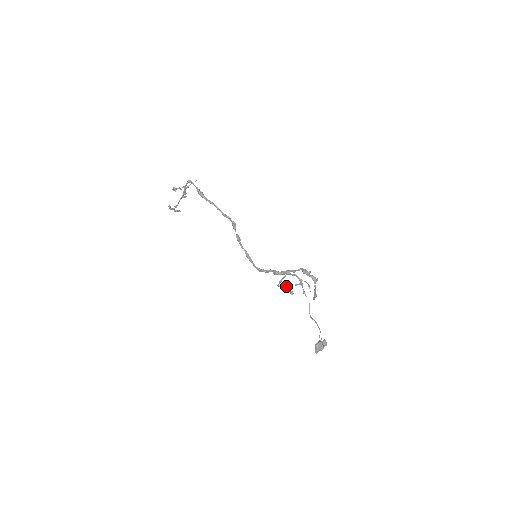
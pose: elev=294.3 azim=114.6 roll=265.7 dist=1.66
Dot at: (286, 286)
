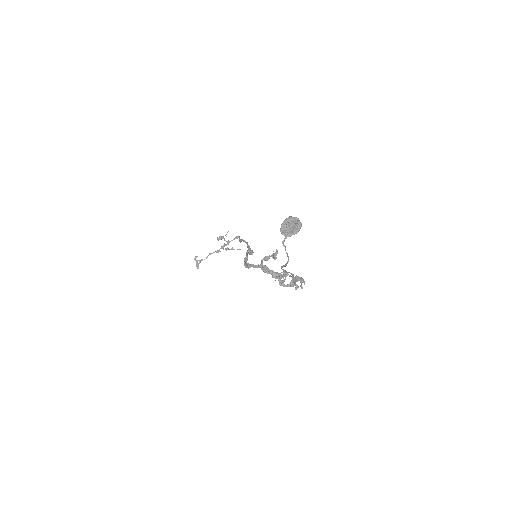
Dot at: (274, 253)
